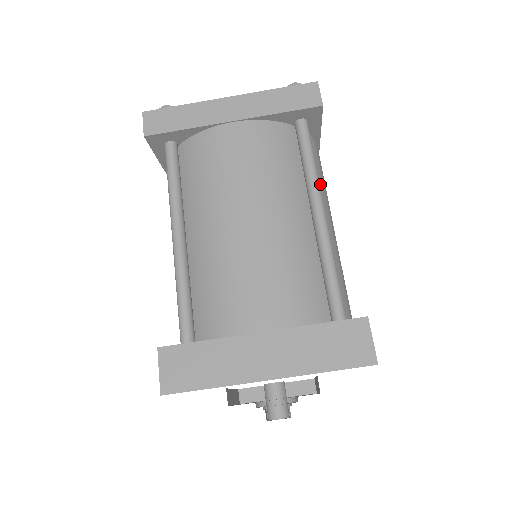
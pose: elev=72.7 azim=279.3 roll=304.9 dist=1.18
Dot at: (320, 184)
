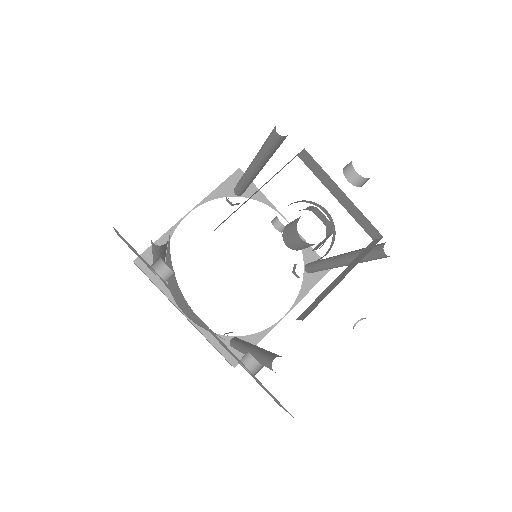
Dot at: occluded
